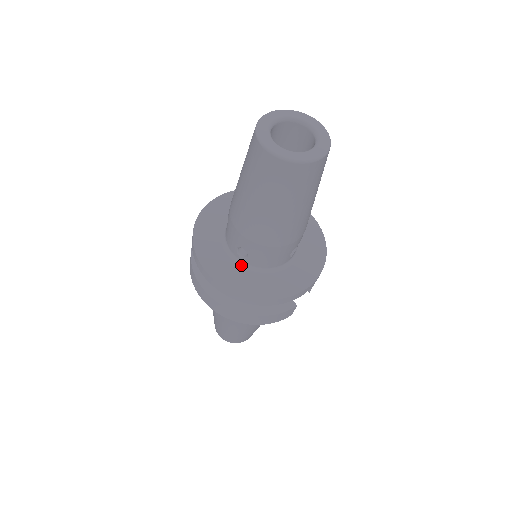
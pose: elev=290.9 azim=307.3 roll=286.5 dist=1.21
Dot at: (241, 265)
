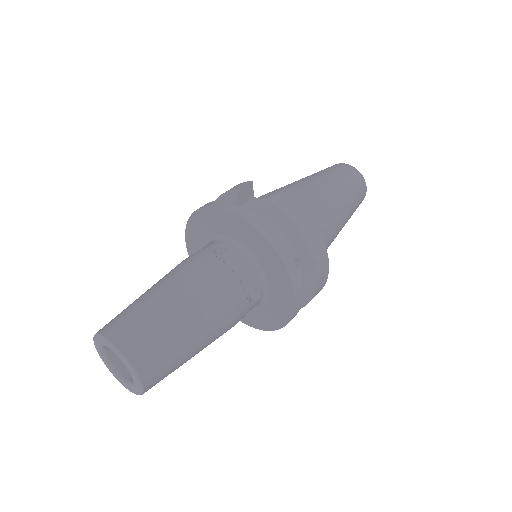
Dot at: occluded
